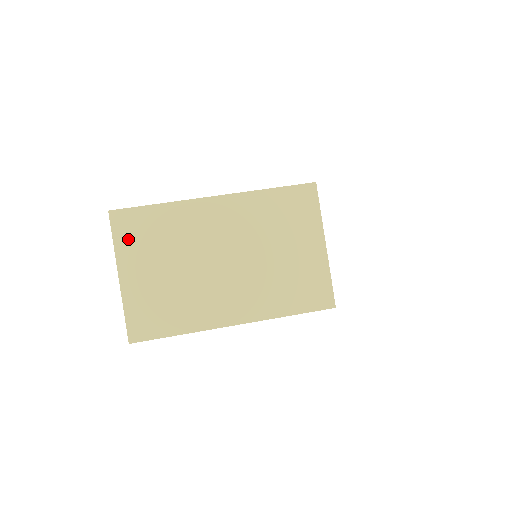
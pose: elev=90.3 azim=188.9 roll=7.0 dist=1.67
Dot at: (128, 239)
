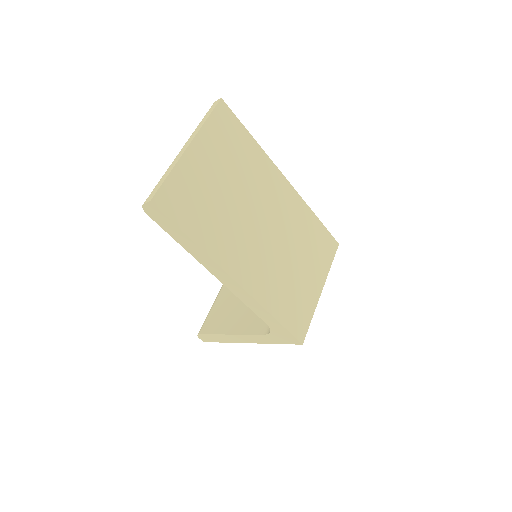
Dot at: (218, 131)
